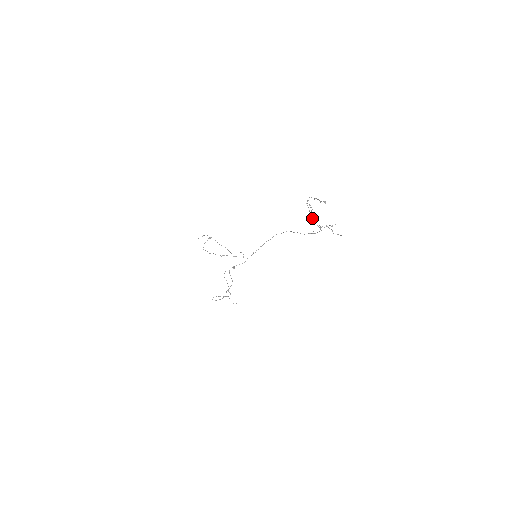
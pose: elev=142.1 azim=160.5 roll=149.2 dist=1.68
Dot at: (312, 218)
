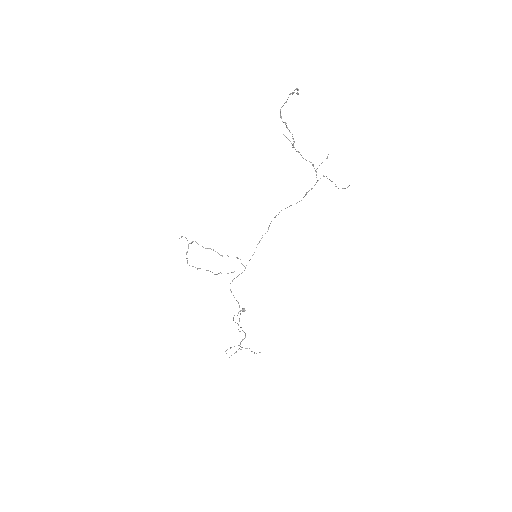
Dot at: (298, 152)
